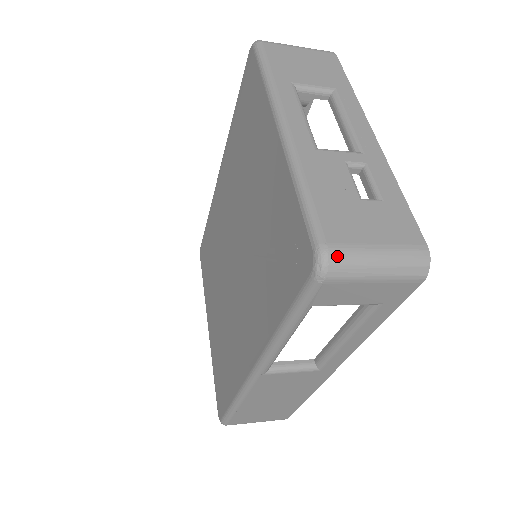
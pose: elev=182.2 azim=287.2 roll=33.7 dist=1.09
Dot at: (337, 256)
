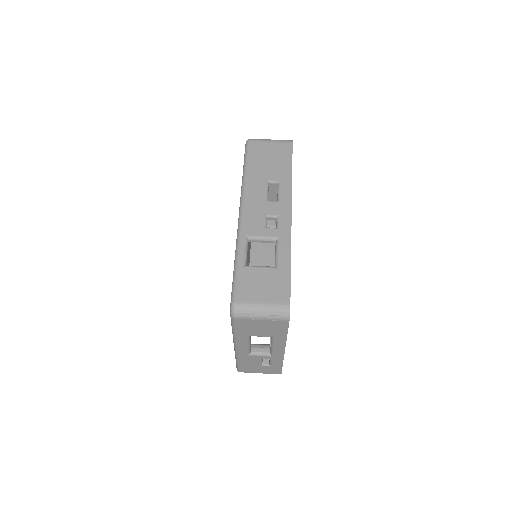
Dot at: (244, 372)
